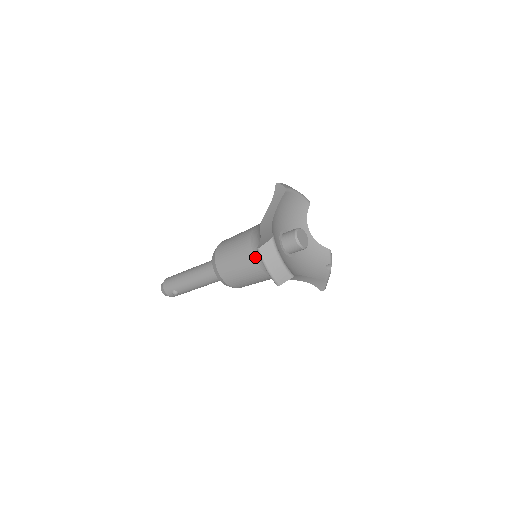
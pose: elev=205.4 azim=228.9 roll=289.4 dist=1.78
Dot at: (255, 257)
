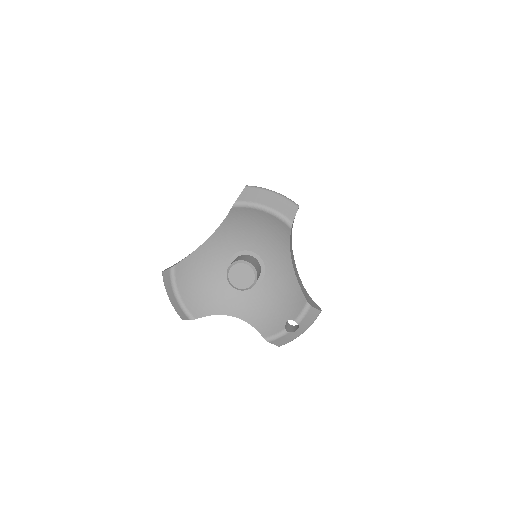
Dot at: occluded
